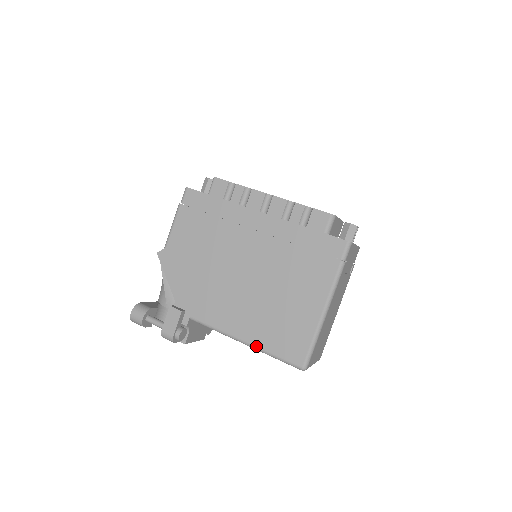
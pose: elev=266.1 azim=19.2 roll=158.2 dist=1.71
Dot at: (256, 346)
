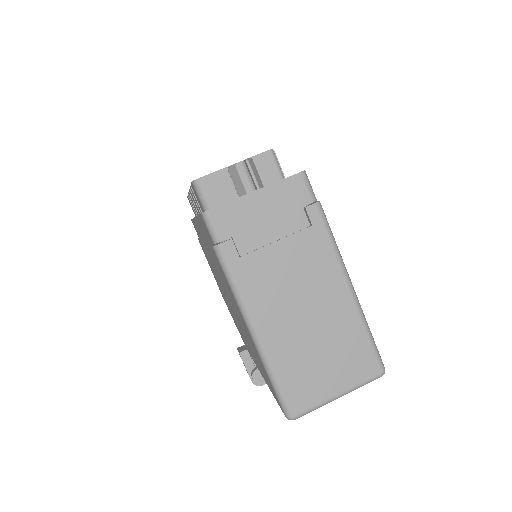
Dot at: occluded
